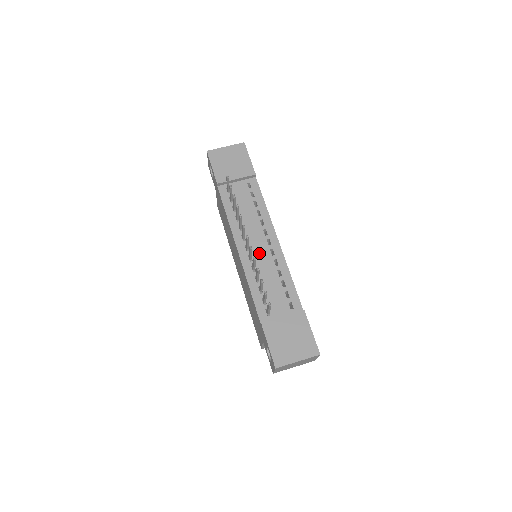
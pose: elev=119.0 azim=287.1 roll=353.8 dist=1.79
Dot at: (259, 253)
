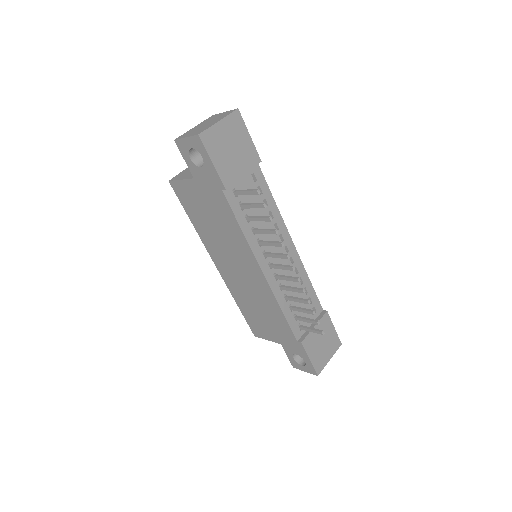
Dot at: occluded
